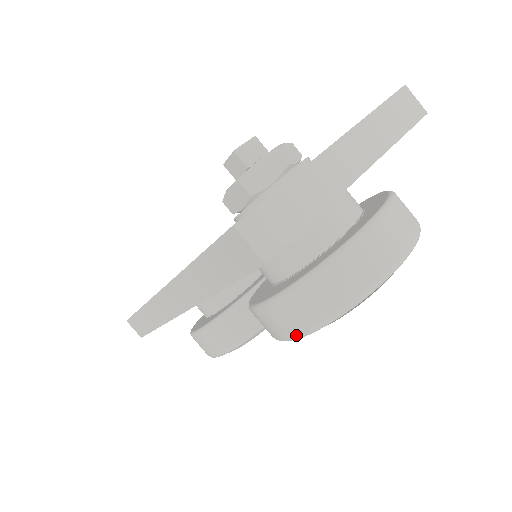
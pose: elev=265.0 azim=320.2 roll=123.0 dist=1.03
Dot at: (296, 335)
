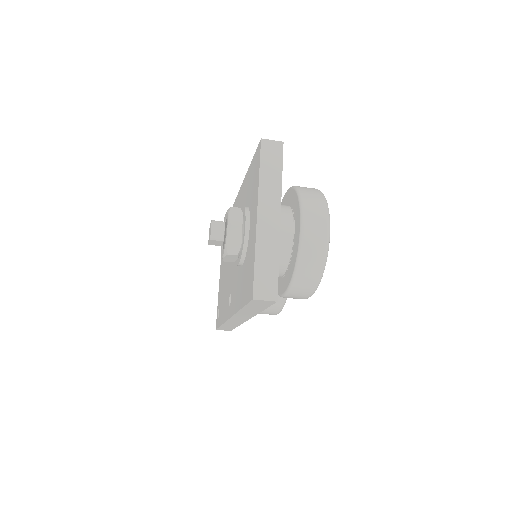
Dot at: (310, 296)
